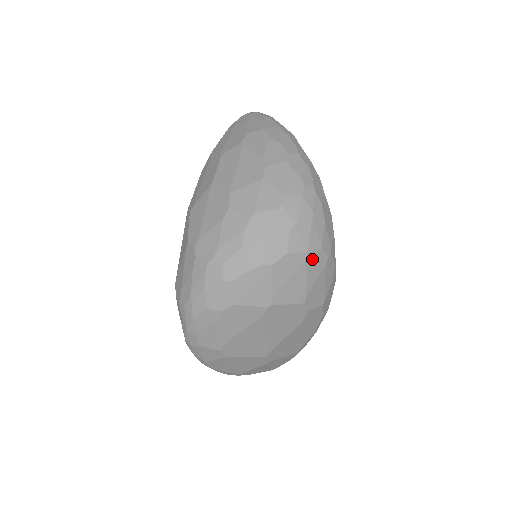
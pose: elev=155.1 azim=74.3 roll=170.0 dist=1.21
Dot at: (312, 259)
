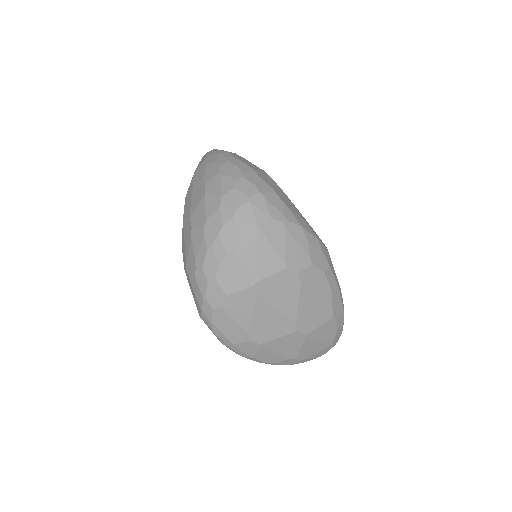
Dot at: (267, 230)
